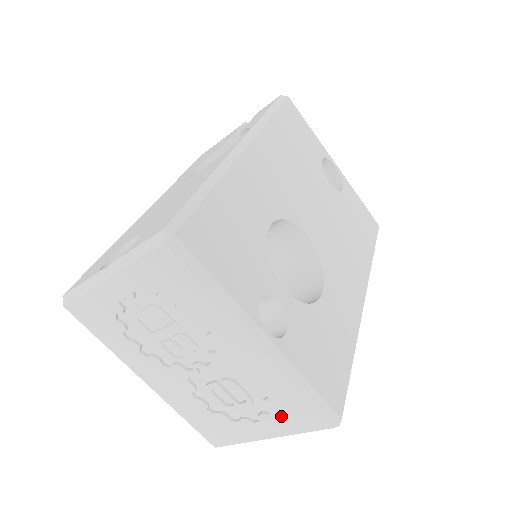
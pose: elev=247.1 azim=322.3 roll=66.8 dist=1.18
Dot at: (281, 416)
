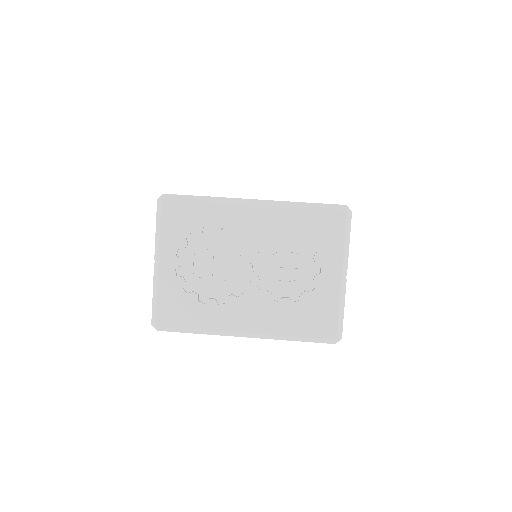
Dot at: (321, 243)
